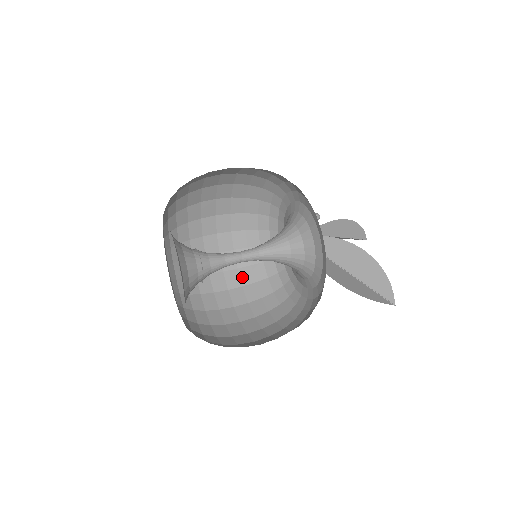
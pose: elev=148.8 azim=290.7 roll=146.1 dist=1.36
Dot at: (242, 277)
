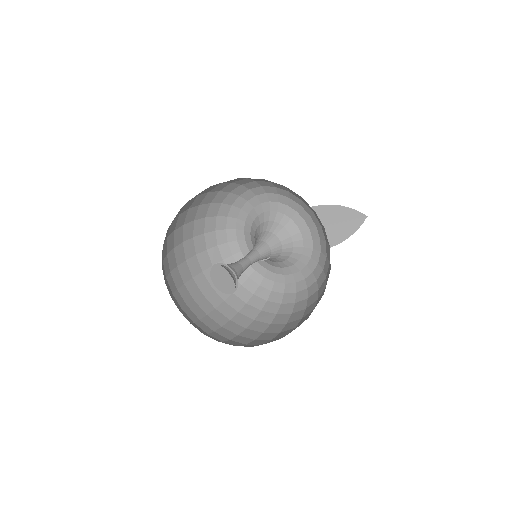
Dot at: (263, 320)
